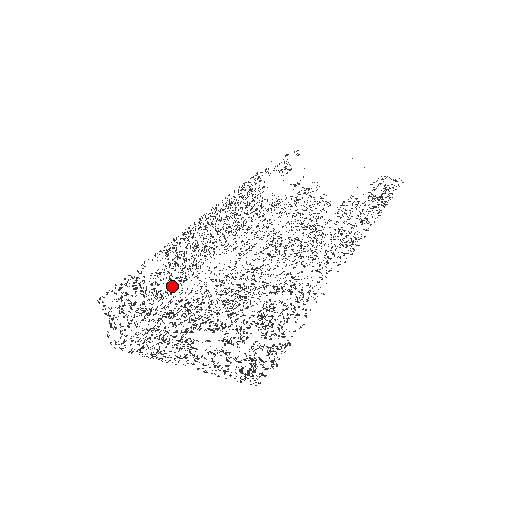
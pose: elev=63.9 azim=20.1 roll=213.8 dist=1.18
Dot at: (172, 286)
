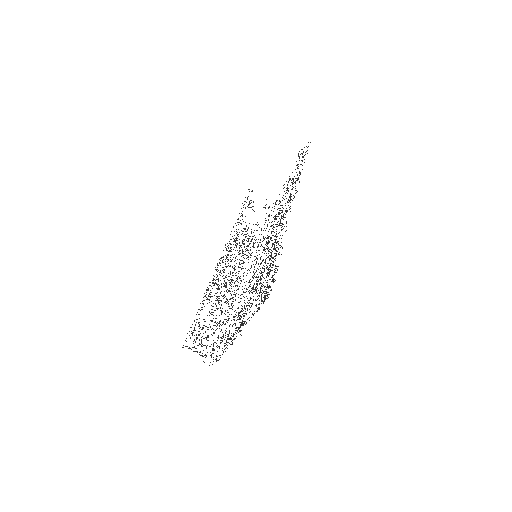
Dot at: occluded
